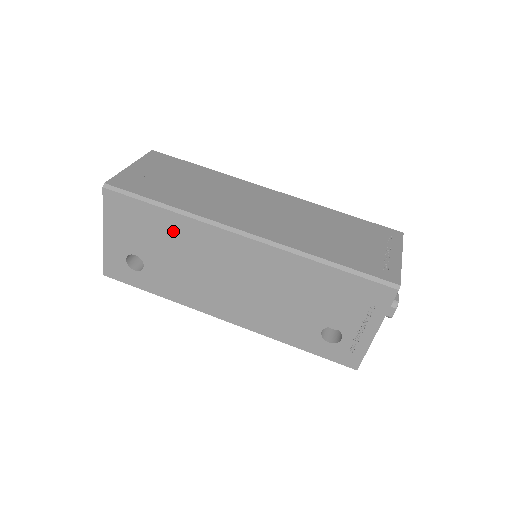
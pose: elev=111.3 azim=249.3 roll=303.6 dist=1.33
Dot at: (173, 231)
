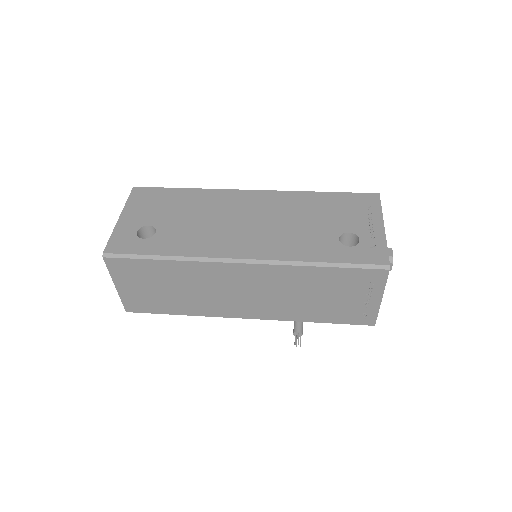
Dot at: (192, 200)
